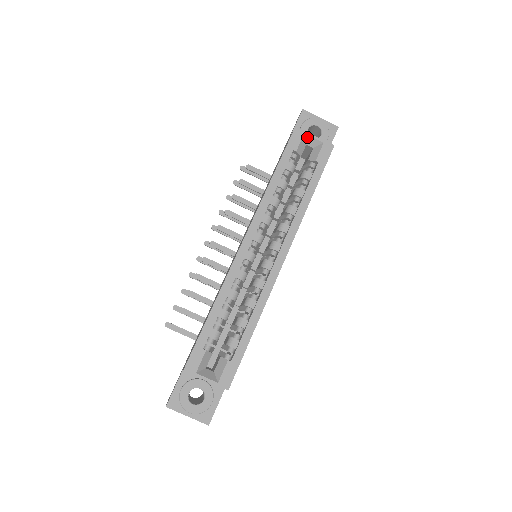
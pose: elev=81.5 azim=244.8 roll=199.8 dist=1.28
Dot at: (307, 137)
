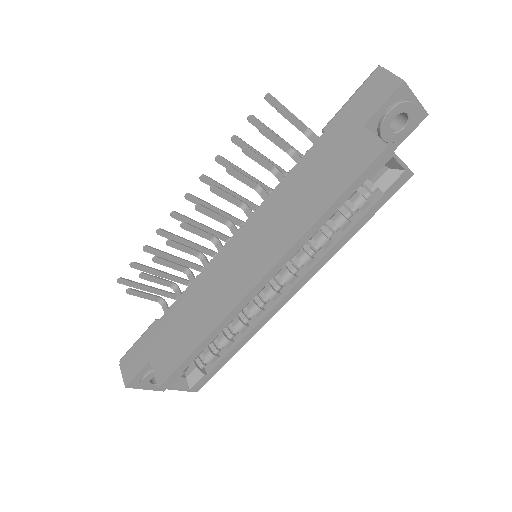
Dot at: (392, 159)
